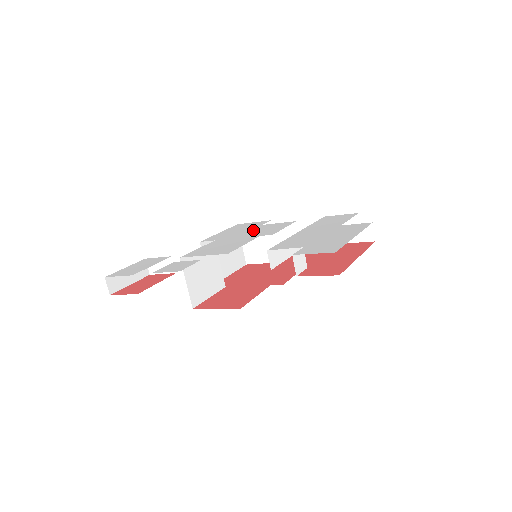
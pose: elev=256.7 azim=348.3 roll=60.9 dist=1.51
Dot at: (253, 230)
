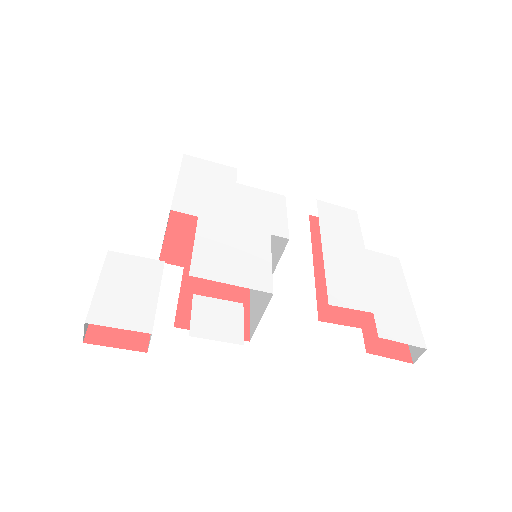
Dot at: (239, 202)
